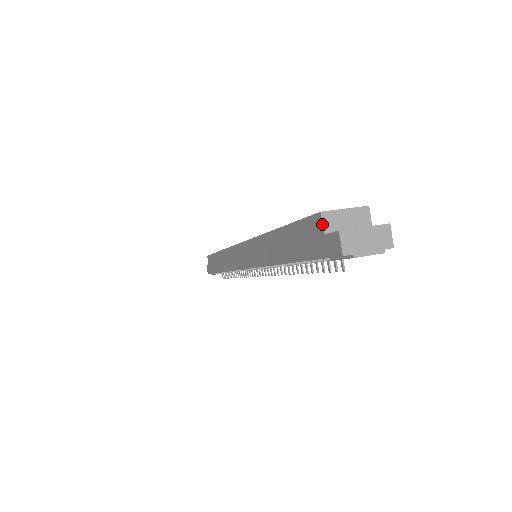
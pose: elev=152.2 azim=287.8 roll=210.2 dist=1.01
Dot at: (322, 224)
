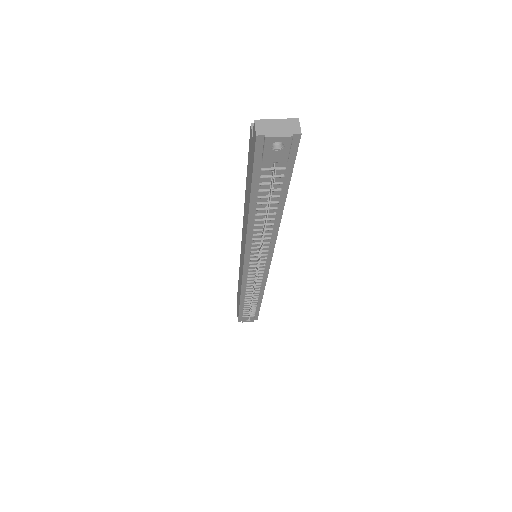
Dot at: (251, 131)
